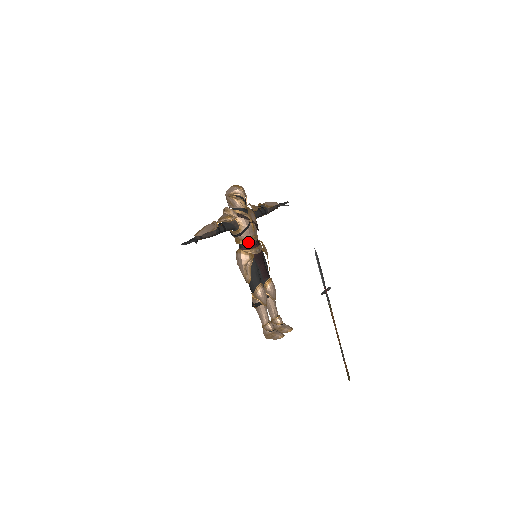
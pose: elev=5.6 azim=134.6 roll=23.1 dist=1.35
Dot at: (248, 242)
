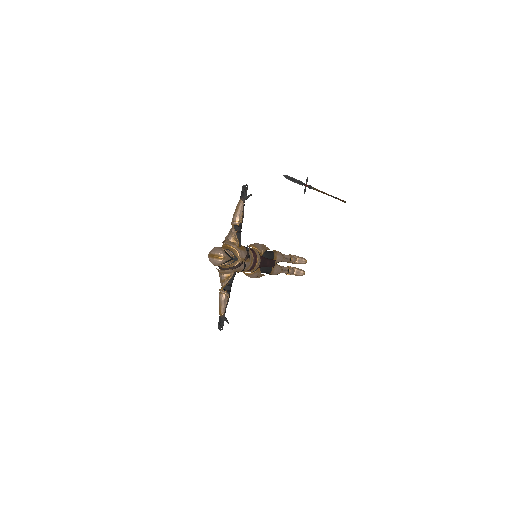
Dot at: (250, 268)
